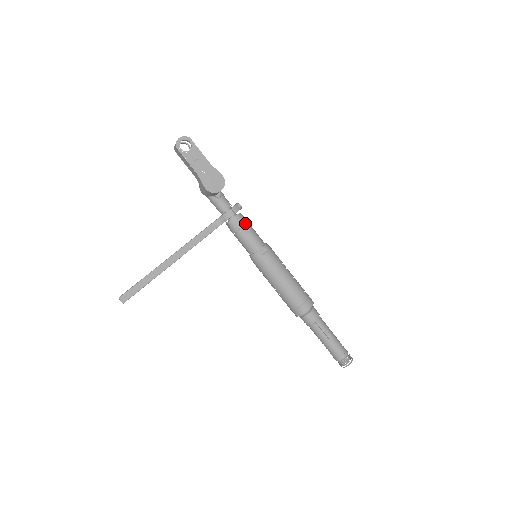
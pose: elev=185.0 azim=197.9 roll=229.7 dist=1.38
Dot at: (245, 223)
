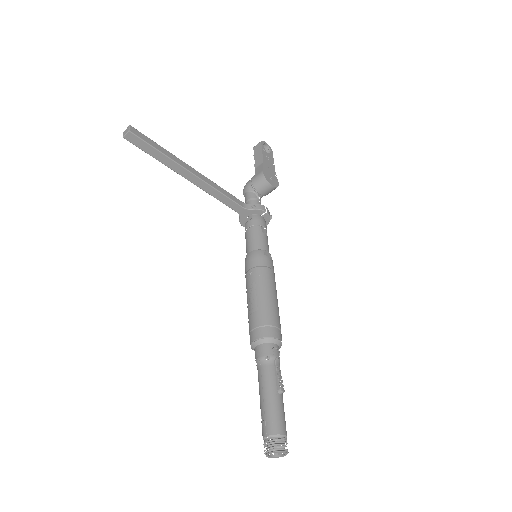
Dot at: (266, 228)
